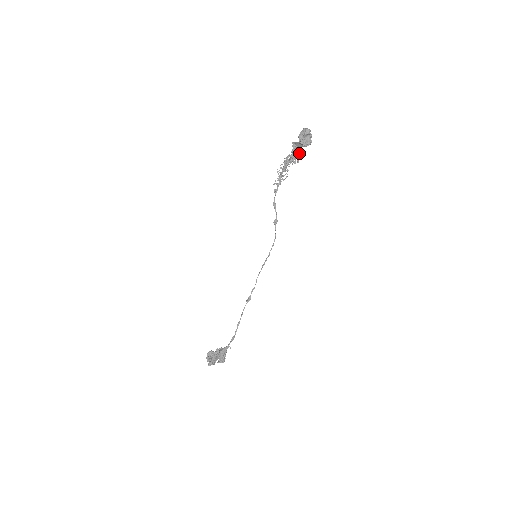
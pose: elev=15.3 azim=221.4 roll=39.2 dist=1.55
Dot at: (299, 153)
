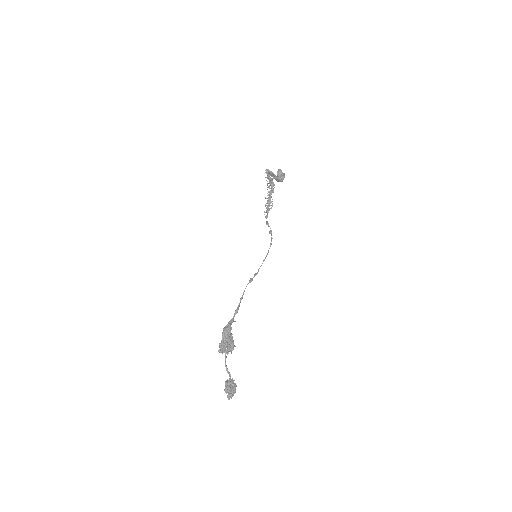
Dot at: (273, 177)
